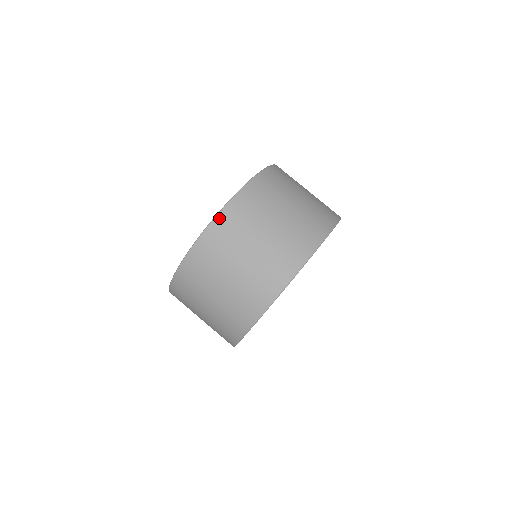
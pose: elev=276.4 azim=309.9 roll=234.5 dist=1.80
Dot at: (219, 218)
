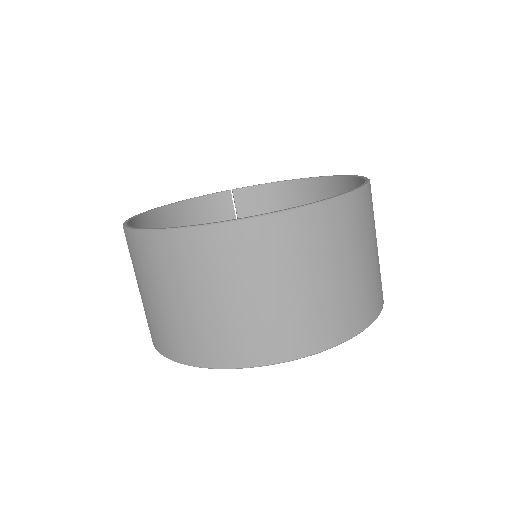
Dot at: (346, 200)
